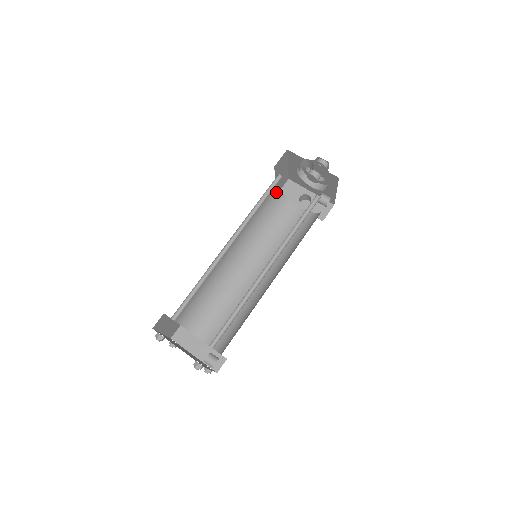
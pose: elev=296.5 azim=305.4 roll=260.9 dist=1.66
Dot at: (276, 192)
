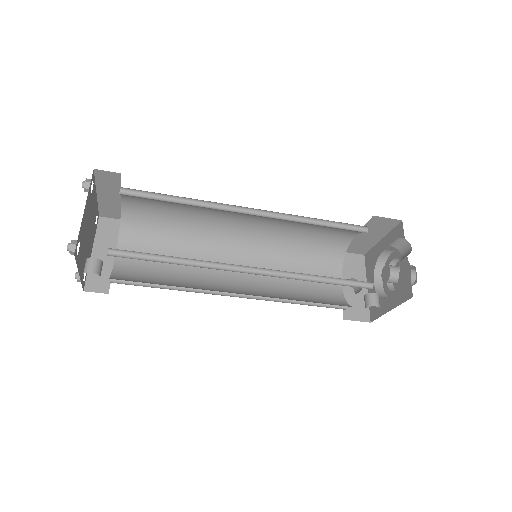
Dot at: (343, 244)
